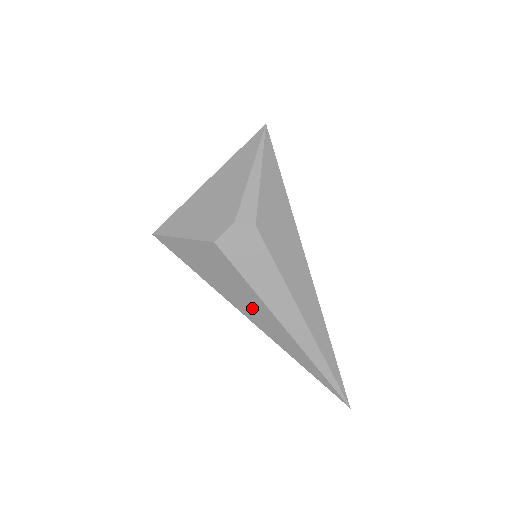
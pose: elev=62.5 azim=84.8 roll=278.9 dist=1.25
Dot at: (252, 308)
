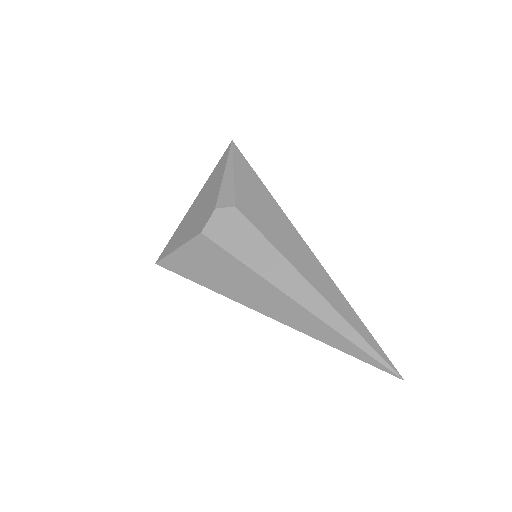
Dot at: (258, 295)
